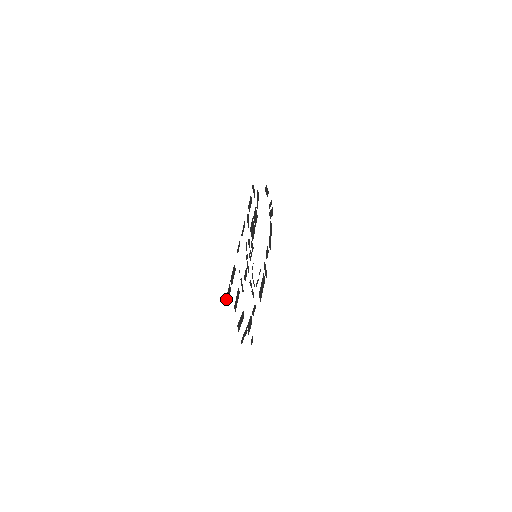
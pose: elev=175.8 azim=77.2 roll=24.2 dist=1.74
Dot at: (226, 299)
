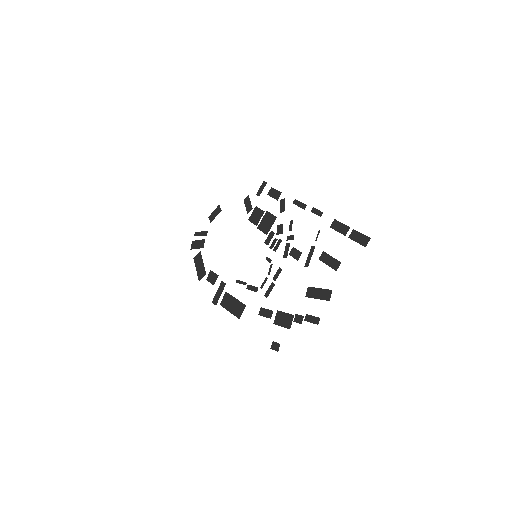
Dot at: (366, 238)
